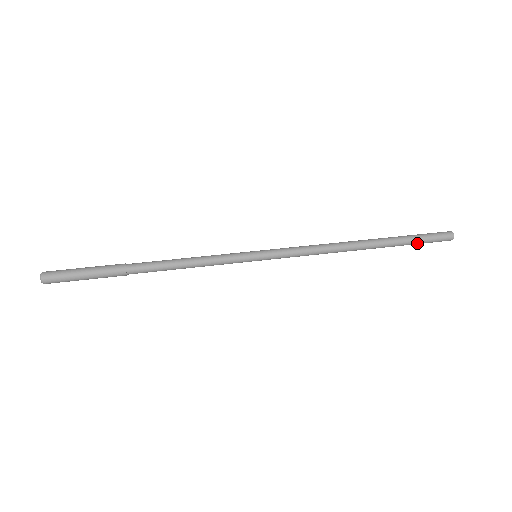
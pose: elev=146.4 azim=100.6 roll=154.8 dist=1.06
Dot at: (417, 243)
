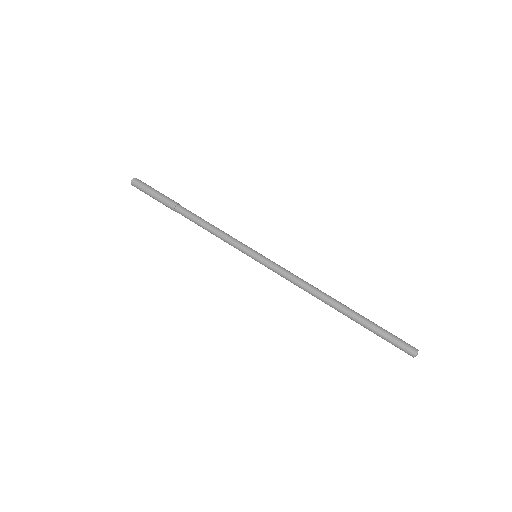
Dot at: (381, 335)
